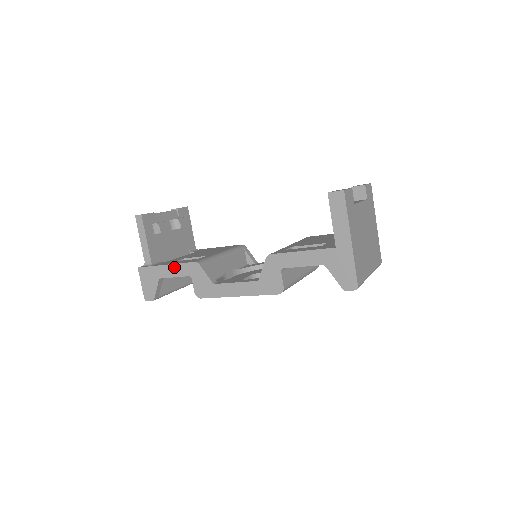
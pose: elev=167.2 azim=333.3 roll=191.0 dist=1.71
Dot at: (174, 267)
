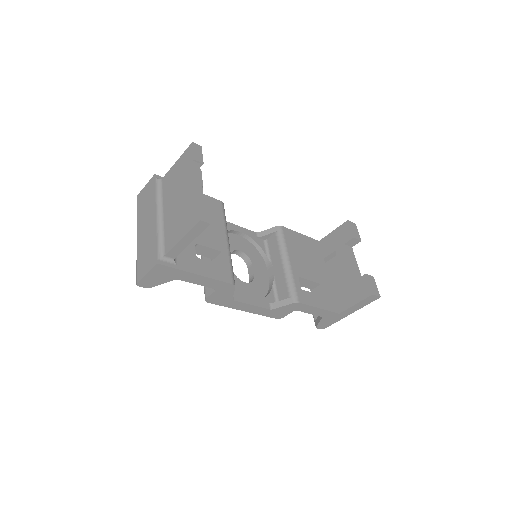
Dot at: (206, 279)
